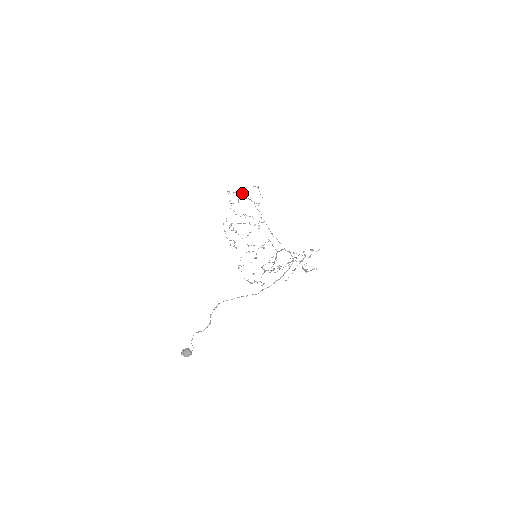
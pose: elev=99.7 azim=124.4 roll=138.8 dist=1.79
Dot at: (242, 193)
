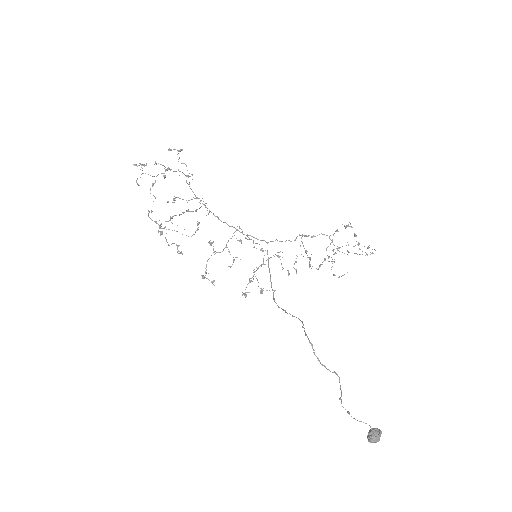
Dot at: (154, 164)
